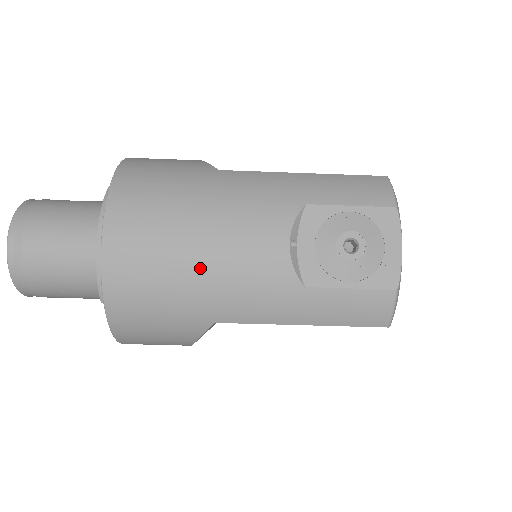
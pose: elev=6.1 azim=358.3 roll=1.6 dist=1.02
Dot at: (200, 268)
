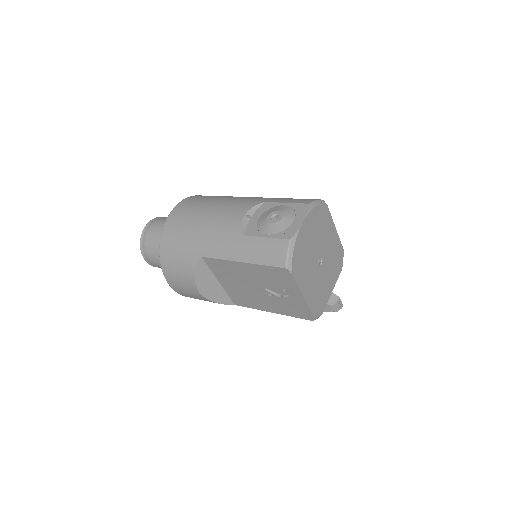
Dot at: (202, 223)
